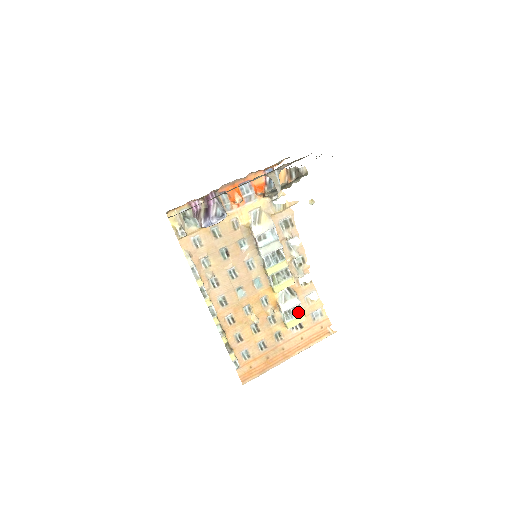
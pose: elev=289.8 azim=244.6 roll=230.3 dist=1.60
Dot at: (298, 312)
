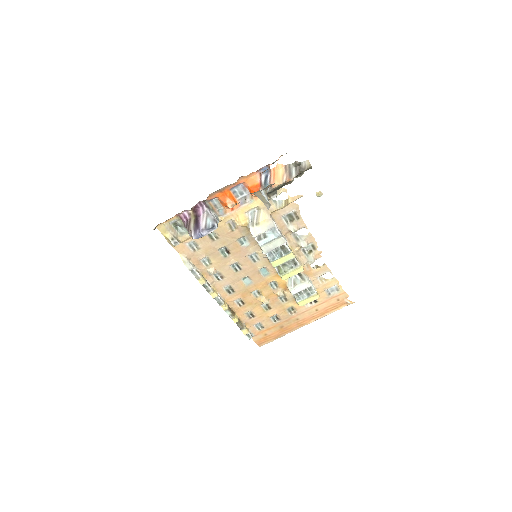
Dot at: (309, 293)
